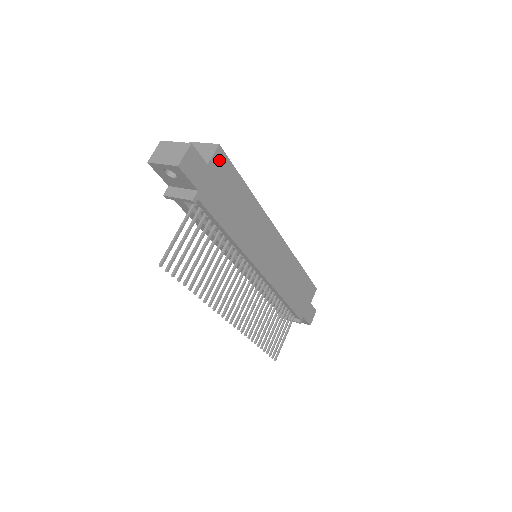
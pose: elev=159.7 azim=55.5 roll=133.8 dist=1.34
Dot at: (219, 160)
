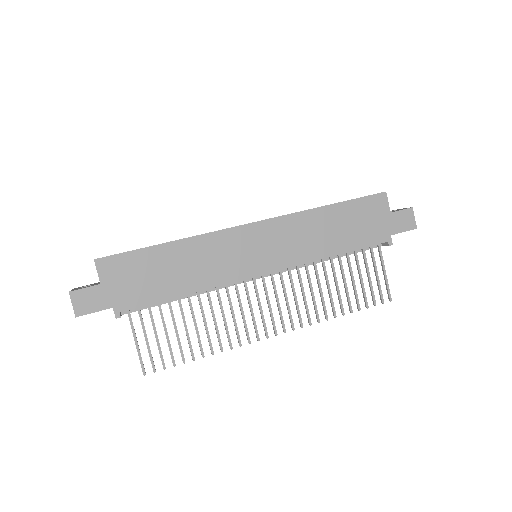
Dot at: (108, 267)
